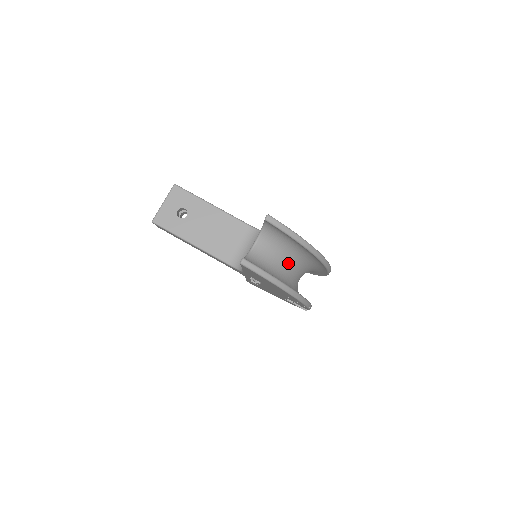
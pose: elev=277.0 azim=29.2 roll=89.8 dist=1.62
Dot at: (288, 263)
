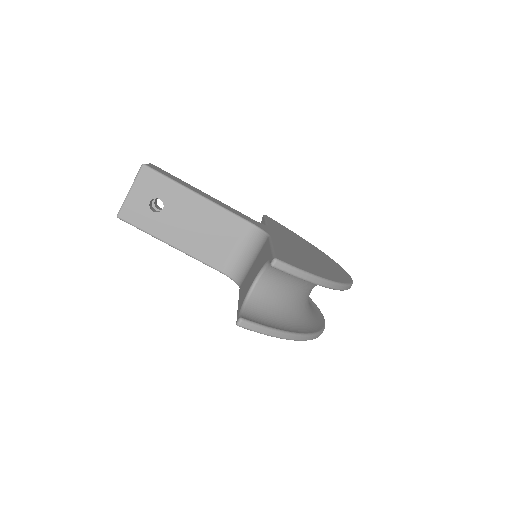
Dot at: (299, 291)
